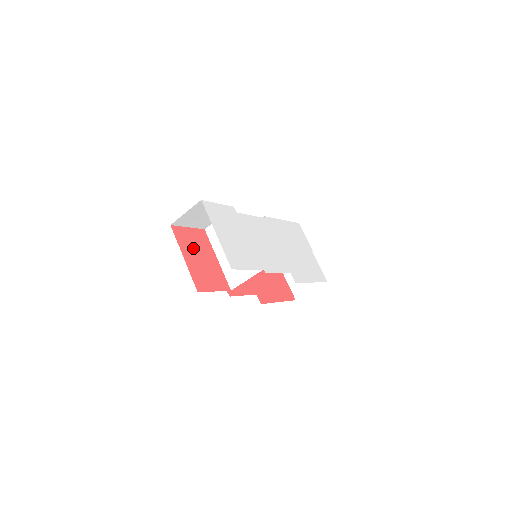
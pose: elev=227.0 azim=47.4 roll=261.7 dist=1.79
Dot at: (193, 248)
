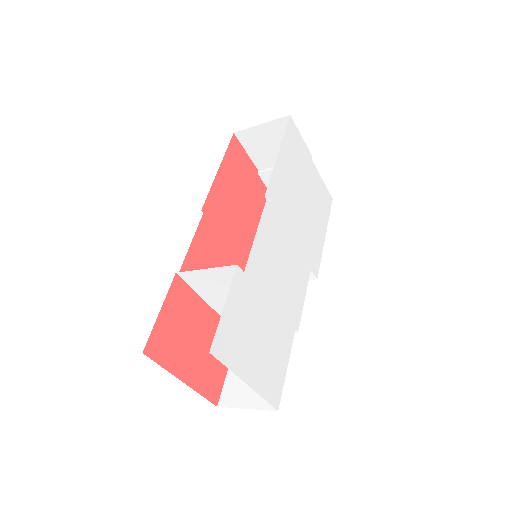
Dot at: (182, 342)
